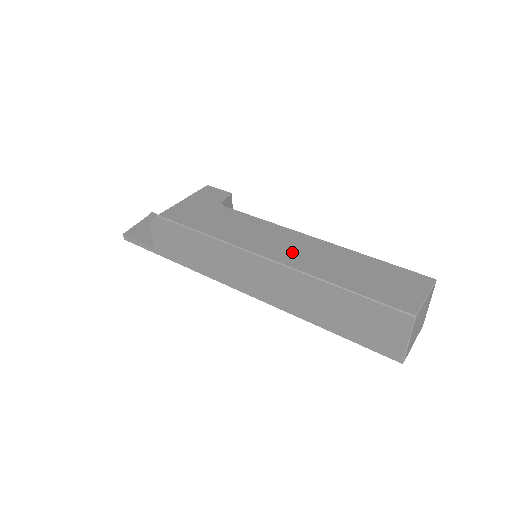
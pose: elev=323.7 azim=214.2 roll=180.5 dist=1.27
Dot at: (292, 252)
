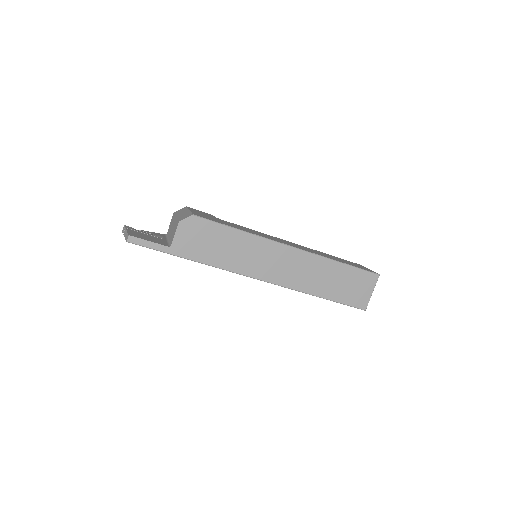
Dot at: (298, 246)
